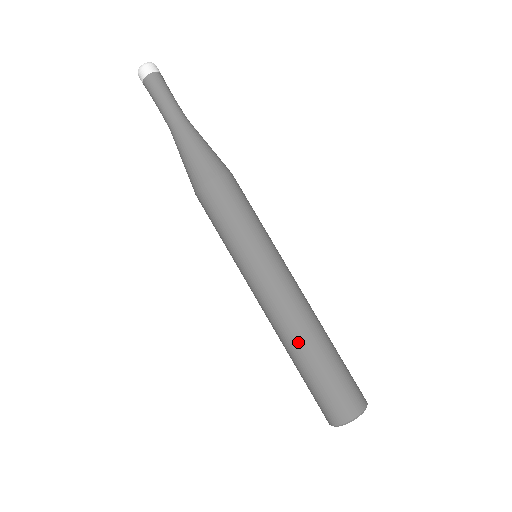
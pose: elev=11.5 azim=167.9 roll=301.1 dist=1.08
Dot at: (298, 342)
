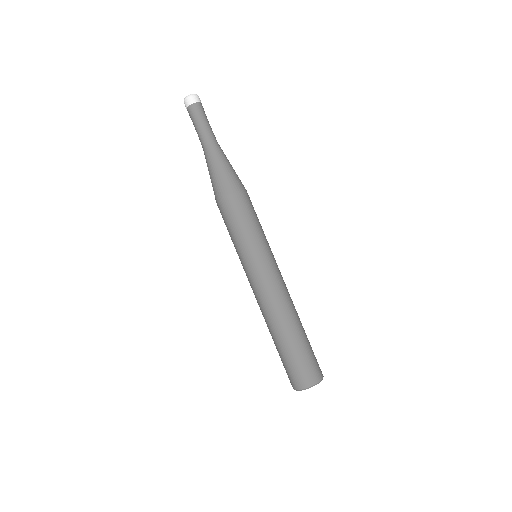
Dot at: (283, 324)
